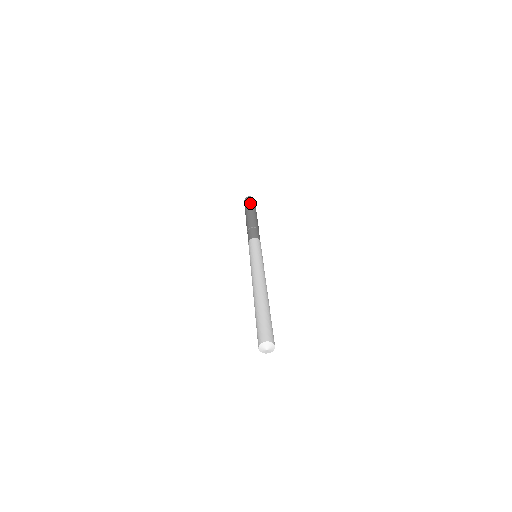
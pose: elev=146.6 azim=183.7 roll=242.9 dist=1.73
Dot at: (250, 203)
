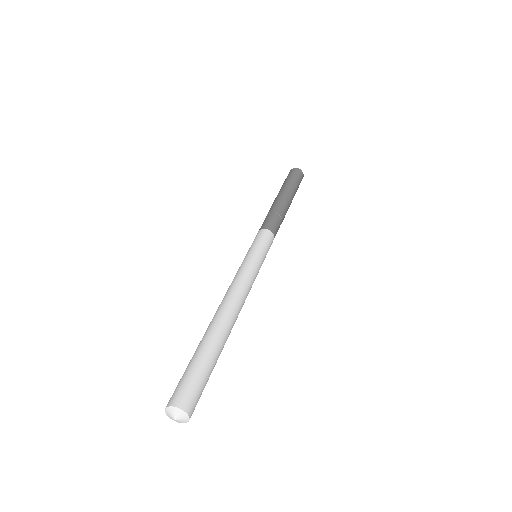
Dot at: (285, 180)
